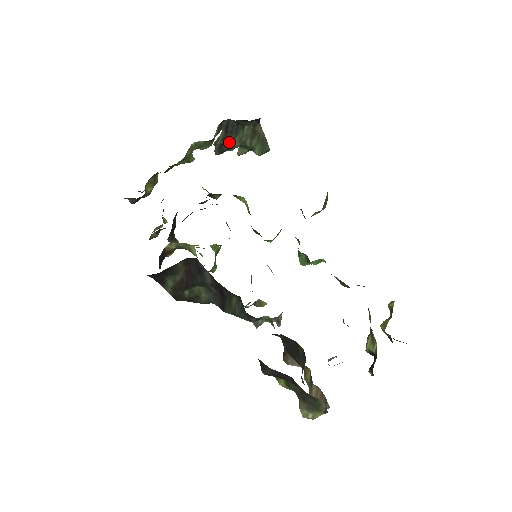
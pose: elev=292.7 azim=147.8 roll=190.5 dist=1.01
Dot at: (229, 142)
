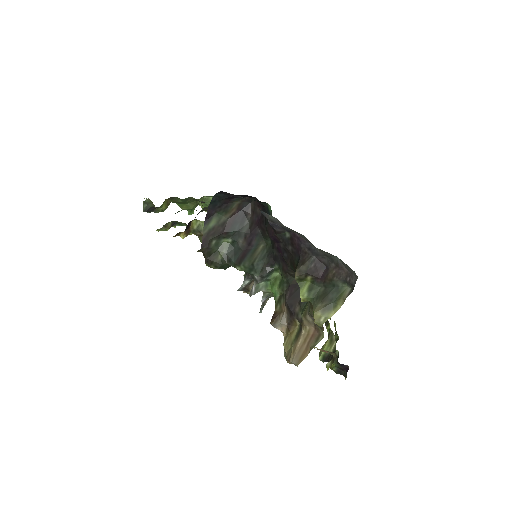
Dot at: occluded
